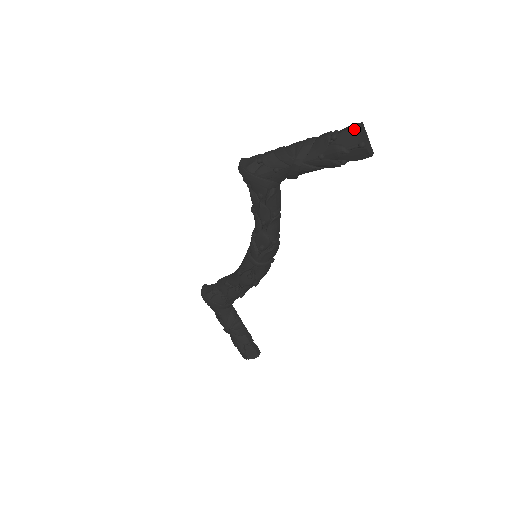
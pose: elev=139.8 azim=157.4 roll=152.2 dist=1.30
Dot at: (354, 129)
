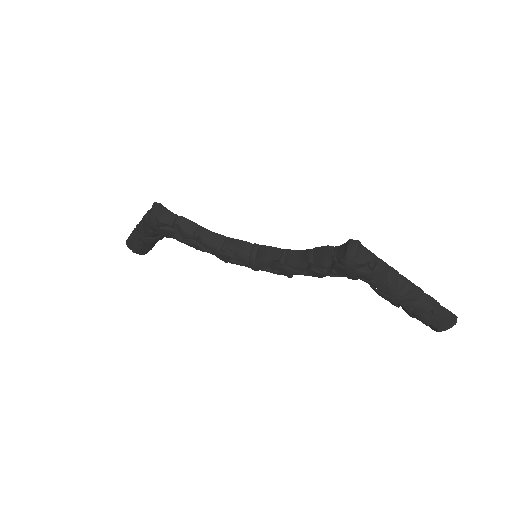
Dot at: (450, 322)
